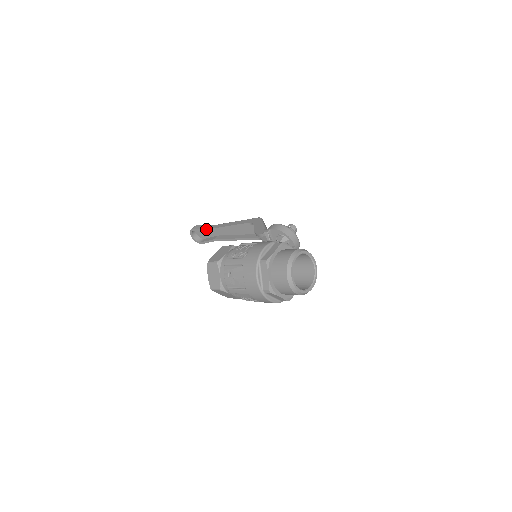
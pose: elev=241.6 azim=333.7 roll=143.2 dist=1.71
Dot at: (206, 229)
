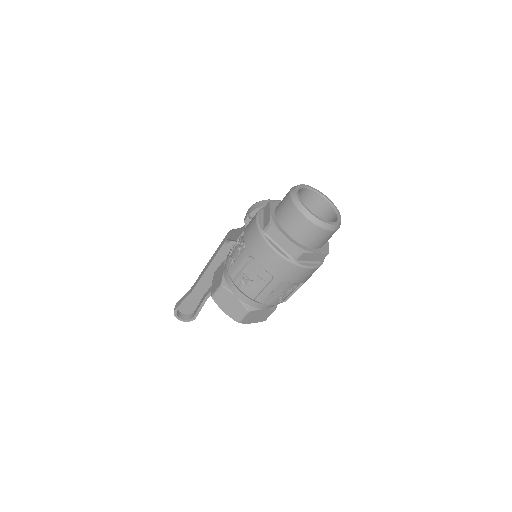
Dot at: (188, 296)
